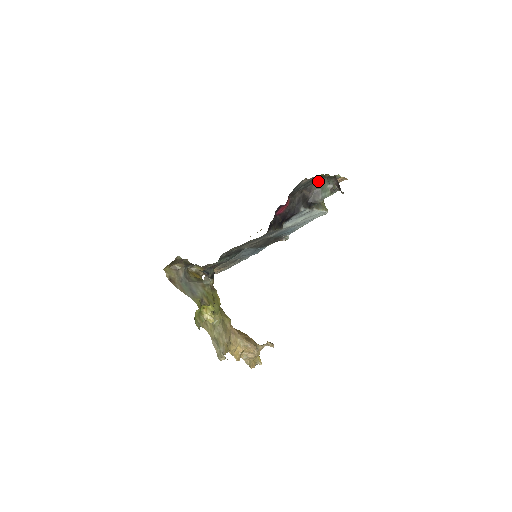
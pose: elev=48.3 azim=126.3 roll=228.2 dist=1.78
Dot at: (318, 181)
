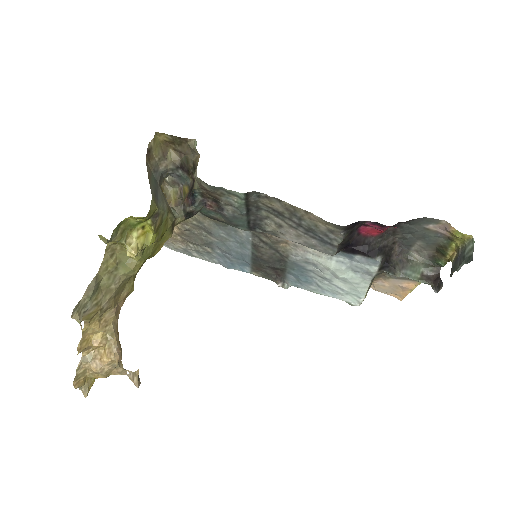
Dot at: (416, 254)
